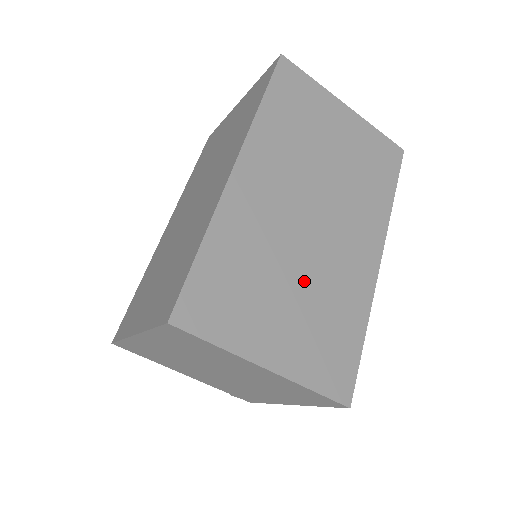
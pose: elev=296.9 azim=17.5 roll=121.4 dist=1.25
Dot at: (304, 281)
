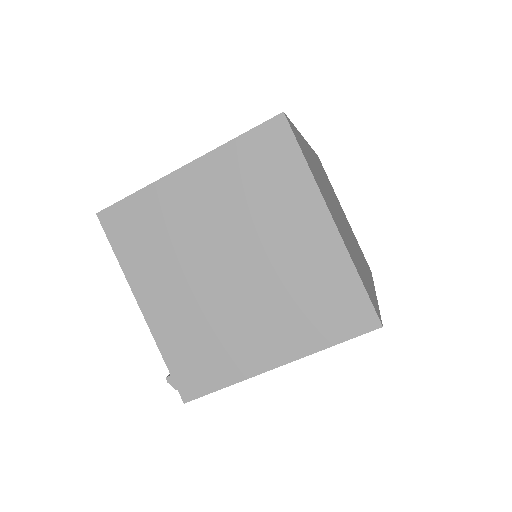
Dot at: (343, 227)
